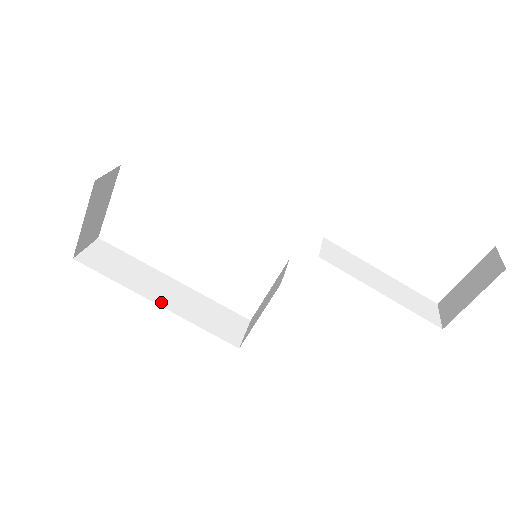
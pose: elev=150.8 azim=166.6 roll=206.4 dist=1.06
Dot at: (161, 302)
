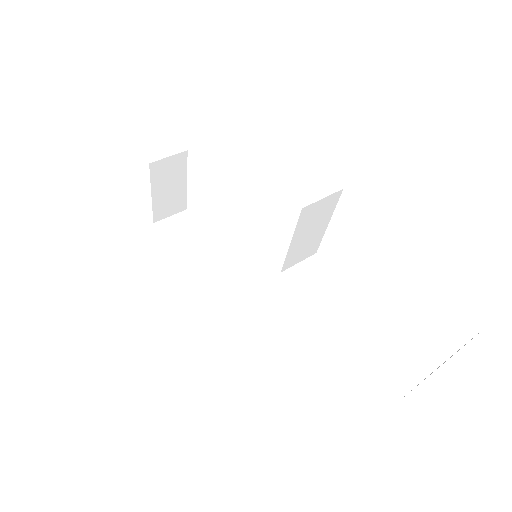
Dot at: (200, 276)
